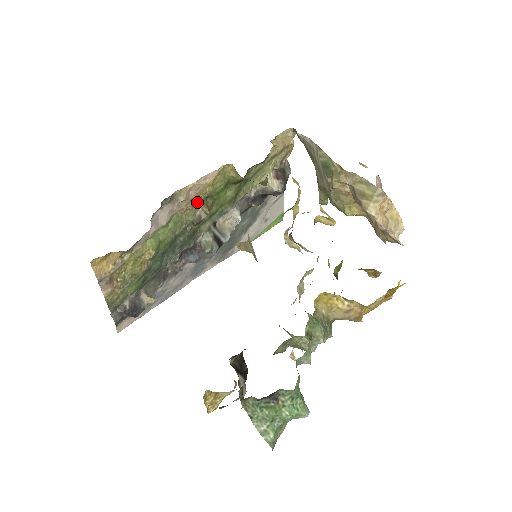
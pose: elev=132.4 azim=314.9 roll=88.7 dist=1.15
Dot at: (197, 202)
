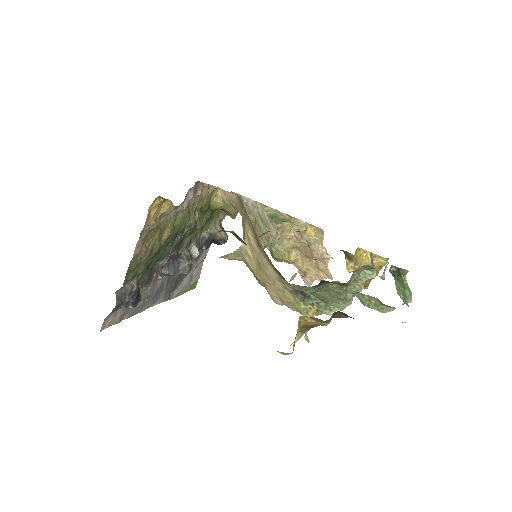
Dot at: (196, 208)
